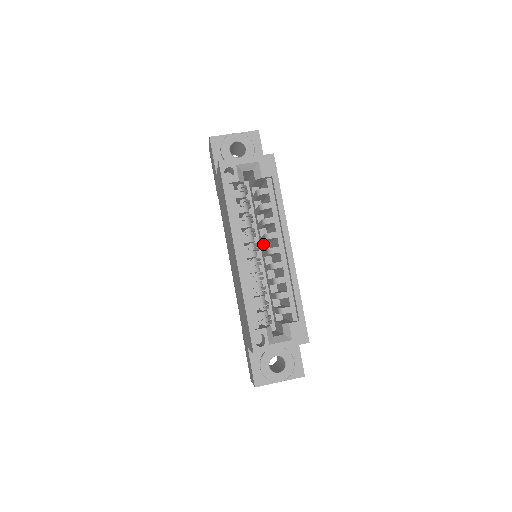
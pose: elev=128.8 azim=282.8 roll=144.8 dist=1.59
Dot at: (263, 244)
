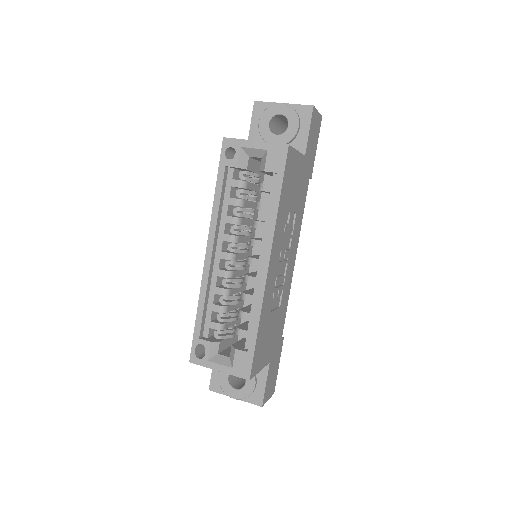
Dot at: occluded
